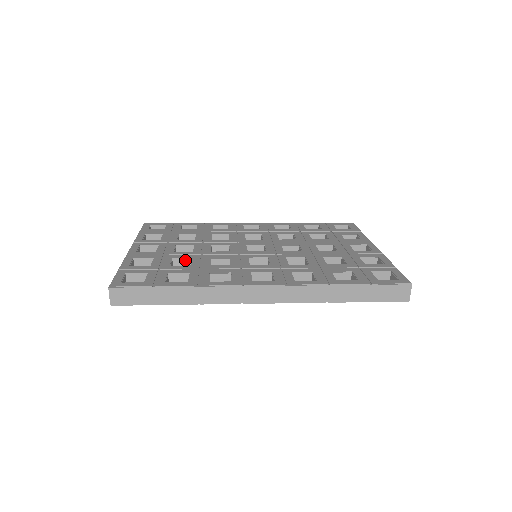
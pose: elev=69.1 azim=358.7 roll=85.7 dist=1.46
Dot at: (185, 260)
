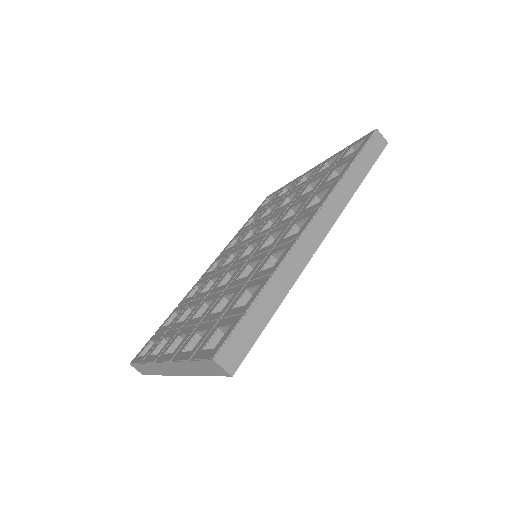
Dot at: (221, 304)
